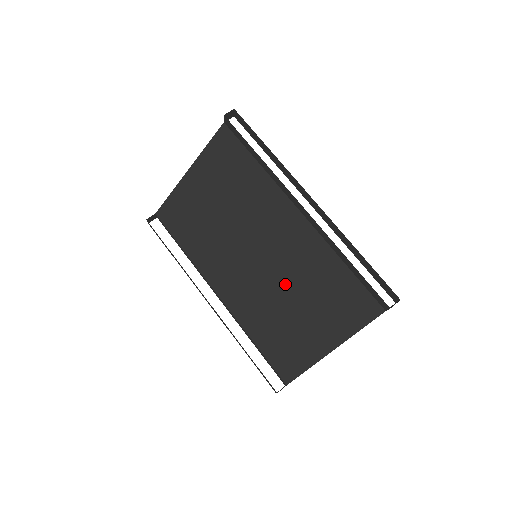
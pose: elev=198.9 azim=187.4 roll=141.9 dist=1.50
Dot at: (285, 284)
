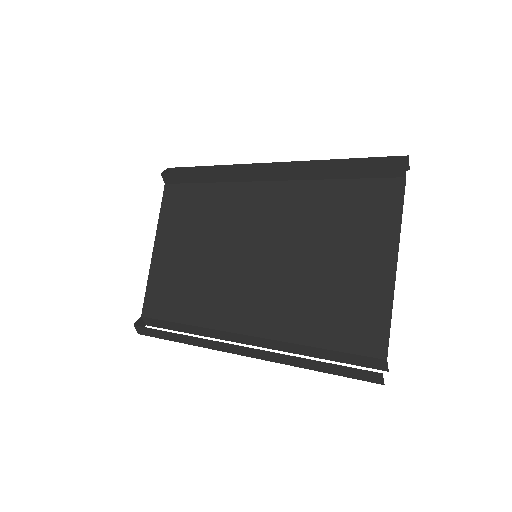
Dot at: (300, 252)
